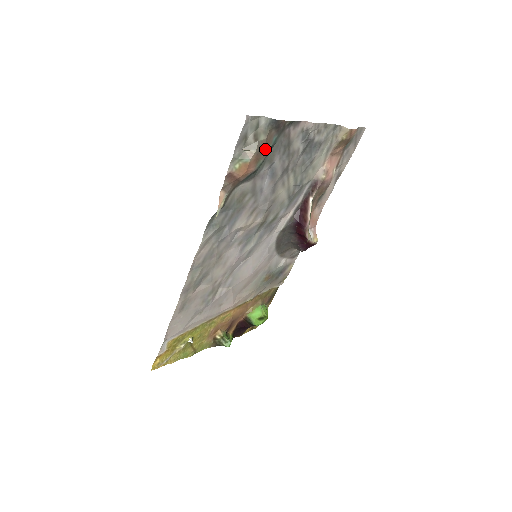
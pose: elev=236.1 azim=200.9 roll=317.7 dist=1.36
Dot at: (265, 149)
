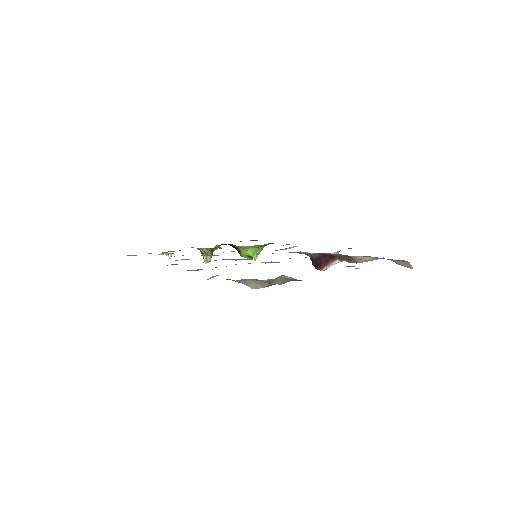
Dot at: occluded
